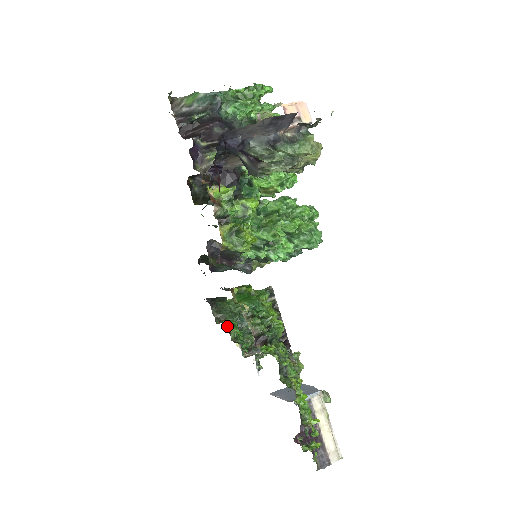
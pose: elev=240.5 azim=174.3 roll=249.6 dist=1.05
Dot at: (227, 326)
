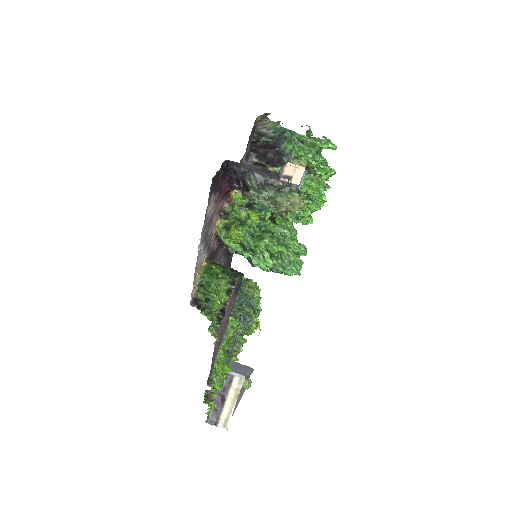
Dot at: occluded
